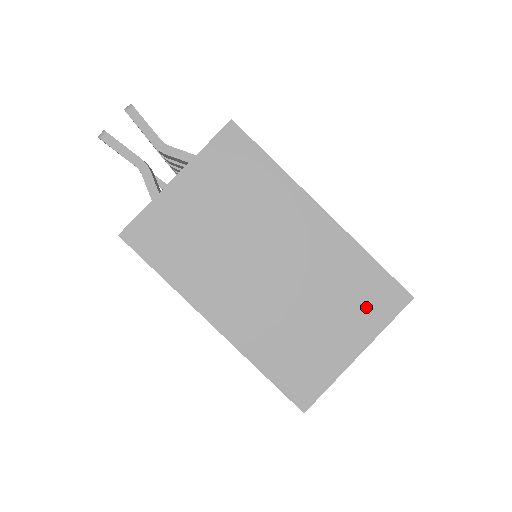
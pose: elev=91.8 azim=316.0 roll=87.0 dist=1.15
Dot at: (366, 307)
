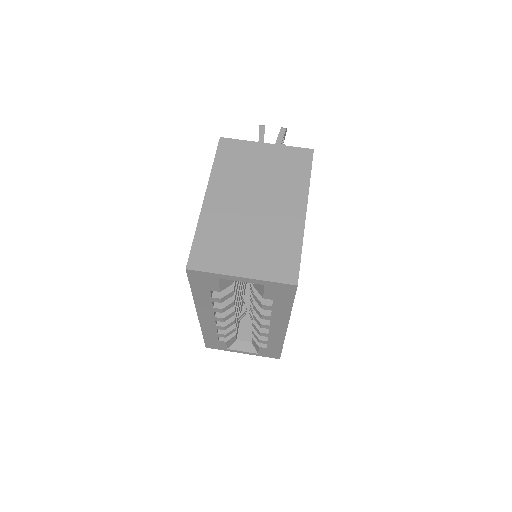
Dot at: (272, 263)
